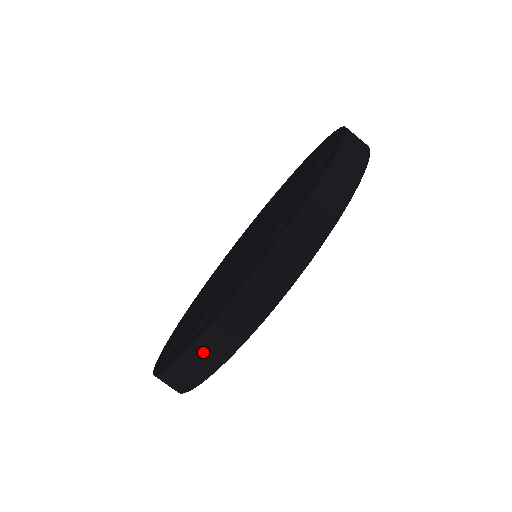
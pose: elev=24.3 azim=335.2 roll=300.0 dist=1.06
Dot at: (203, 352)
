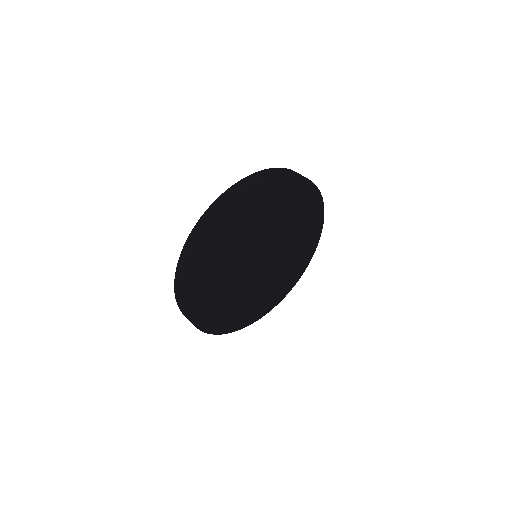
Dot at: (196, 234)
